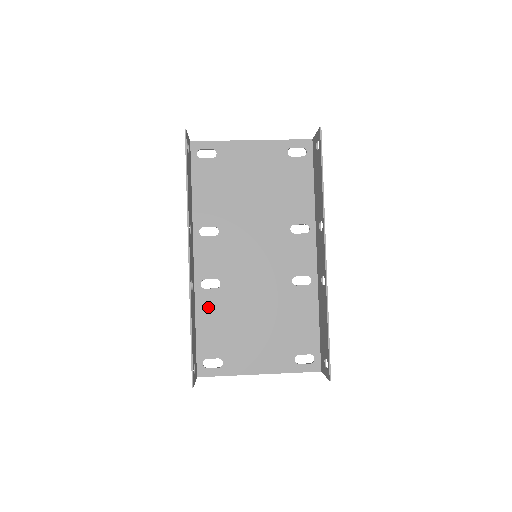
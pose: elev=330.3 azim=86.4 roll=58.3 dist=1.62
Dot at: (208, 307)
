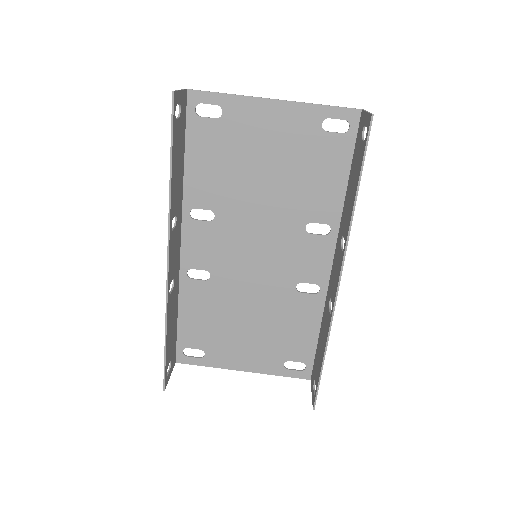
Dot at: (193, 298)
